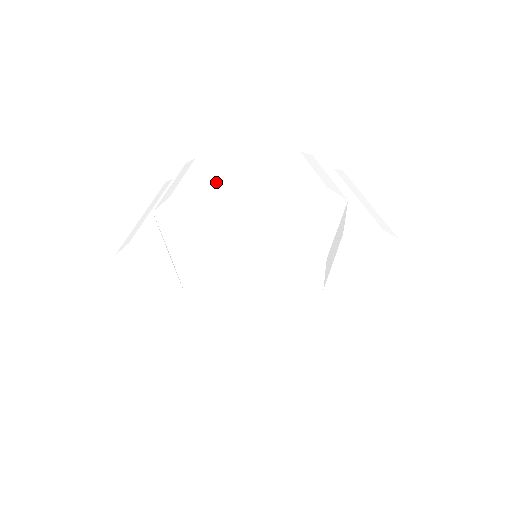
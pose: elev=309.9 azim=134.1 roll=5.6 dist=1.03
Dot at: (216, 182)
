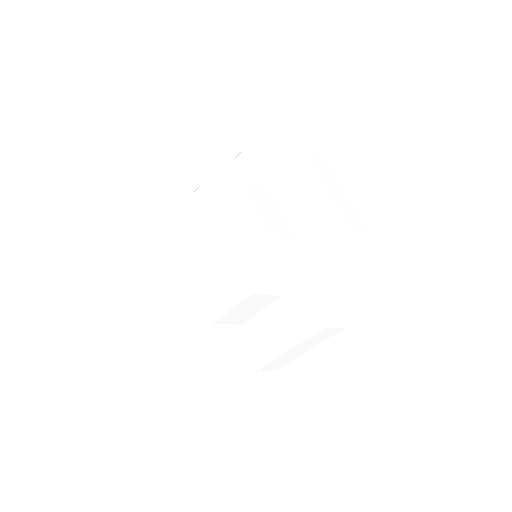
Dot at: (191, 223)
